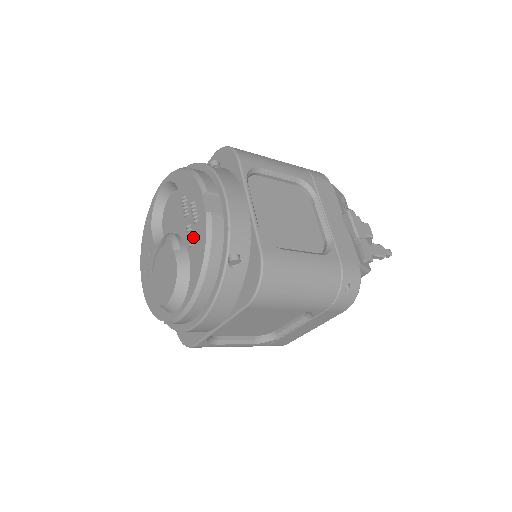
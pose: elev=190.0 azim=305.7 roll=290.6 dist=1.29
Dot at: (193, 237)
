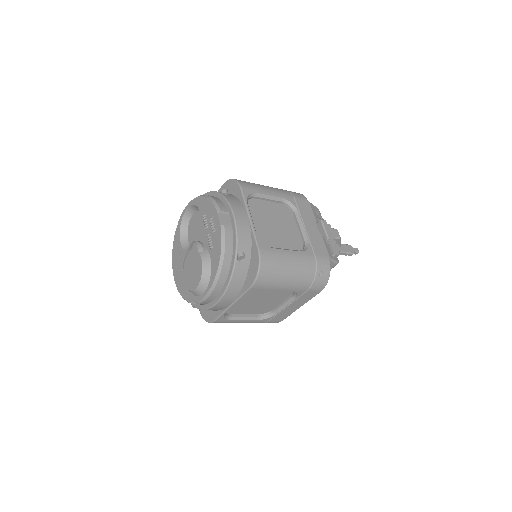
Dot at: (212, 242)
